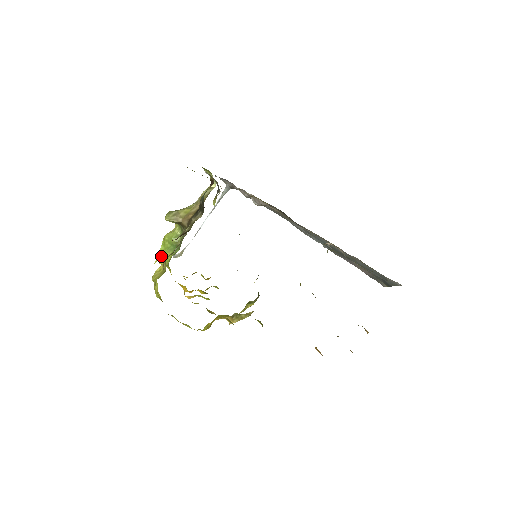
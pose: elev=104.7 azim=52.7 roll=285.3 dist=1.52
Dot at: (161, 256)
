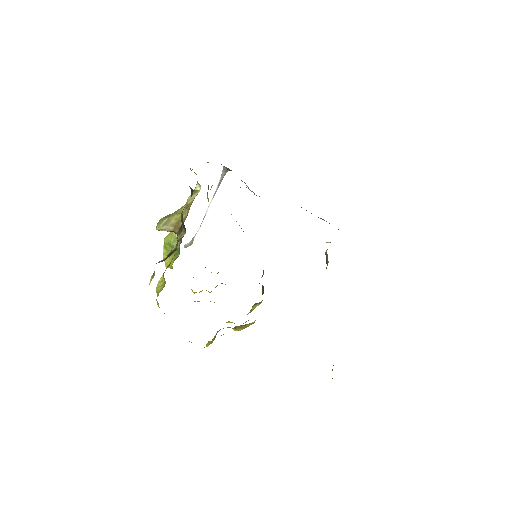
Dot at: occluded
